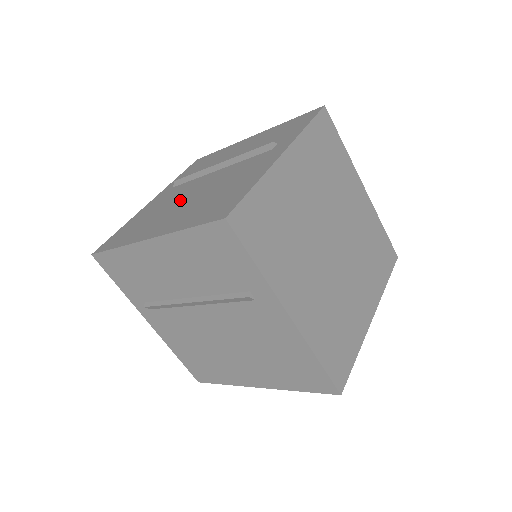
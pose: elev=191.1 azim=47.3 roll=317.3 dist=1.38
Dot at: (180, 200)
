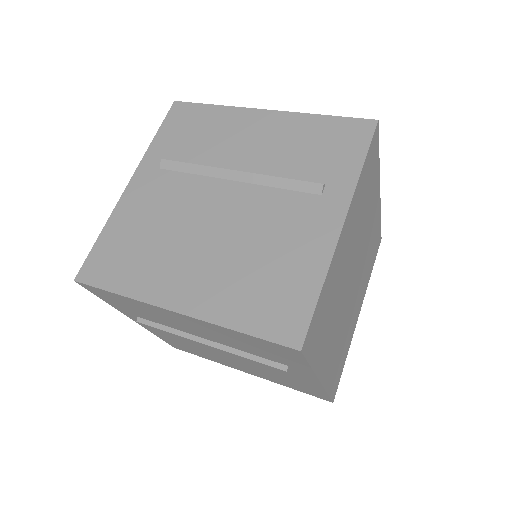
Dot at: (194, 229)
